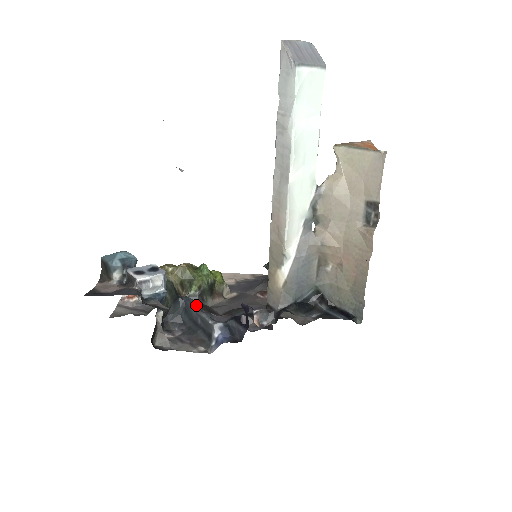
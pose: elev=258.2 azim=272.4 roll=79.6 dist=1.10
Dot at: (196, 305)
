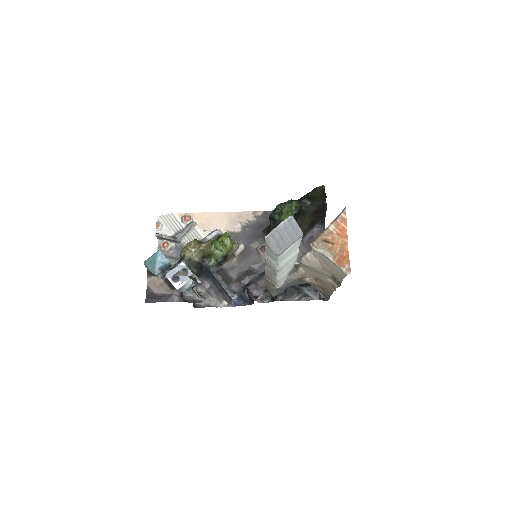
Dot at: (217, 276)
